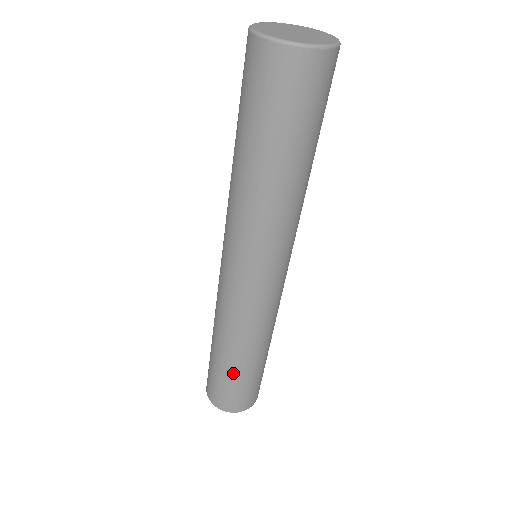
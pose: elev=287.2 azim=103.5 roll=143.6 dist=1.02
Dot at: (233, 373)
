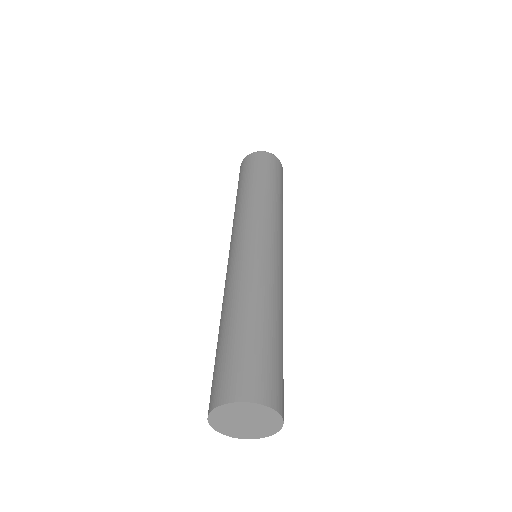
Dot at: (249, 330)
